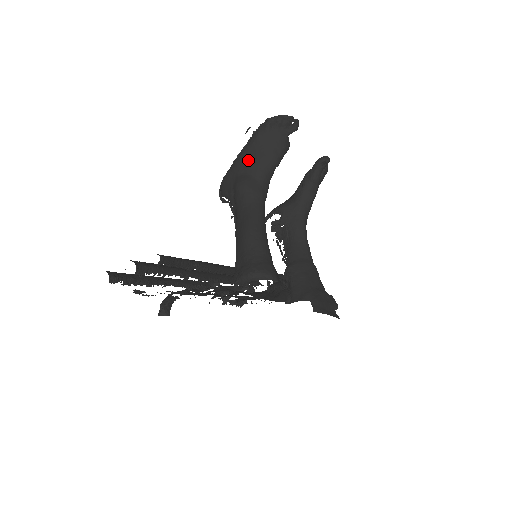
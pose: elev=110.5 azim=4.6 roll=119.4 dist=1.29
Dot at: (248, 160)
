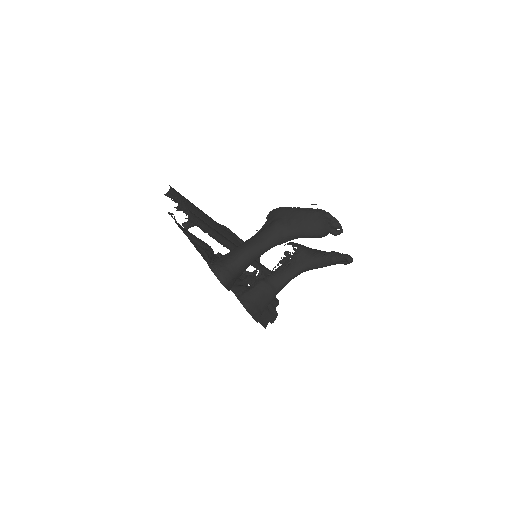
Dot at: (296, 218)
